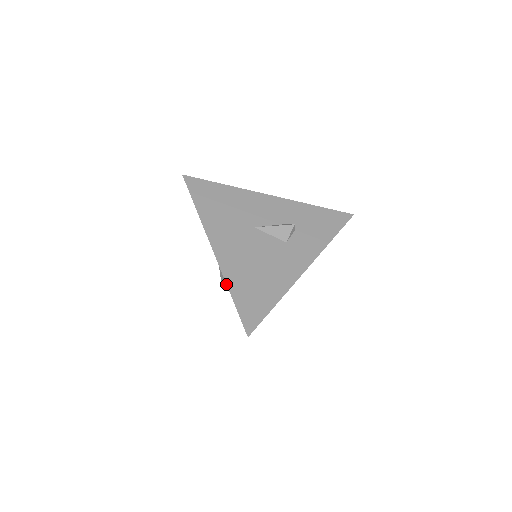
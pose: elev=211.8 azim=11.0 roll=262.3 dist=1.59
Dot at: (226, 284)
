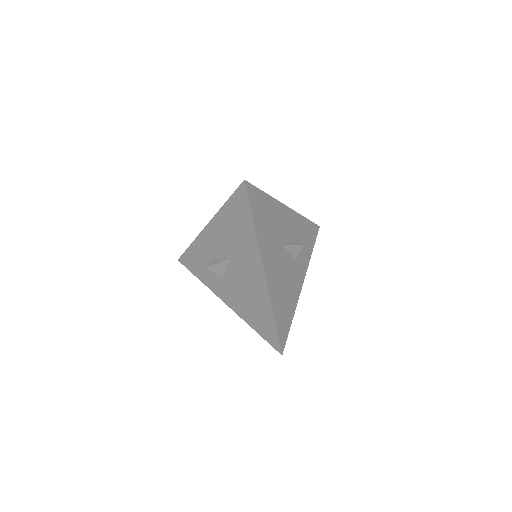
Dot at: (272, 309)
